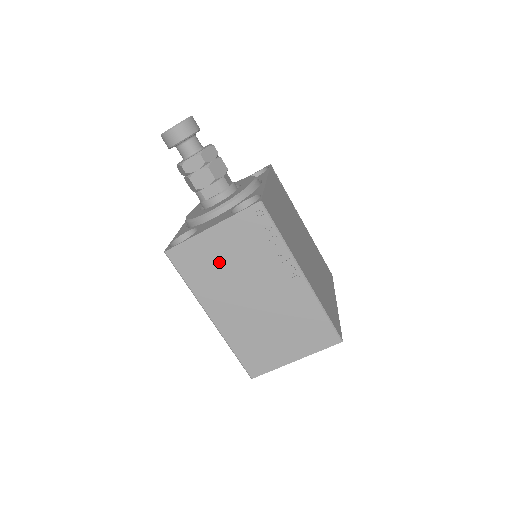
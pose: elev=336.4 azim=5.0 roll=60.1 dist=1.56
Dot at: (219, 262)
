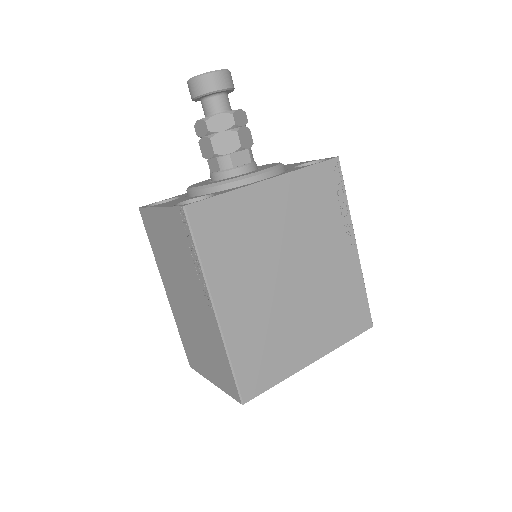
Dot at: (165, 245)
